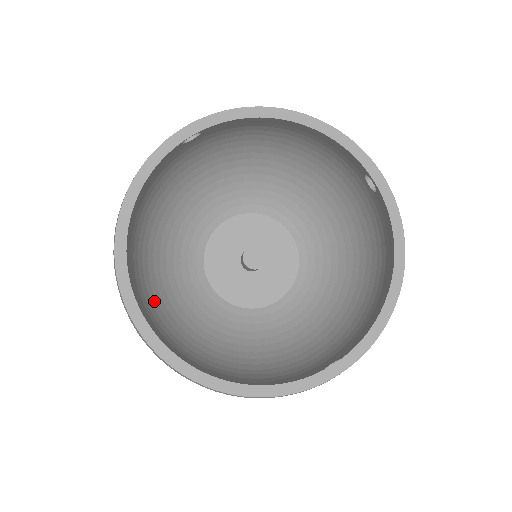
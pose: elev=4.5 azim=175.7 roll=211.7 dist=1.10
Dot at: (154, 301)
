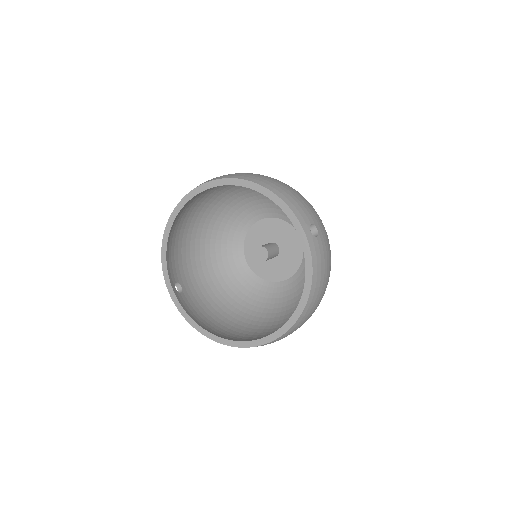
Dot at: (200, 270)
